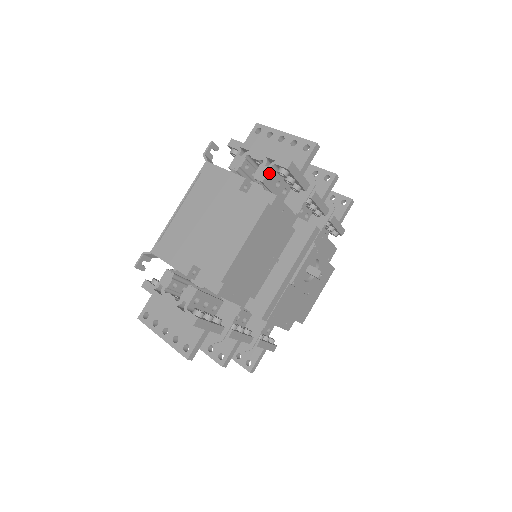
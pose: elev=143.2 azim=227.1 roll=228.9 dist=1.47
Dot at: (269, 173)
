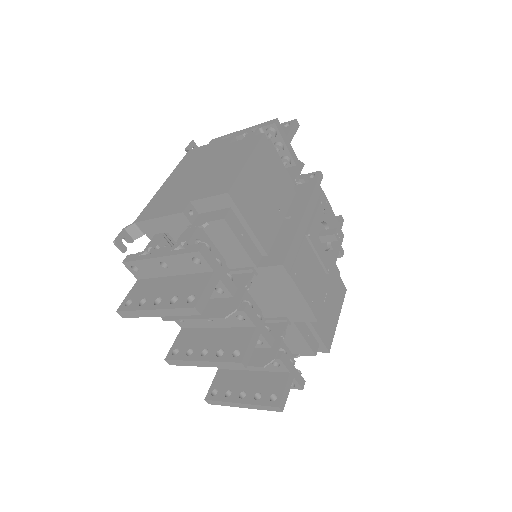
Dot at: occluded
